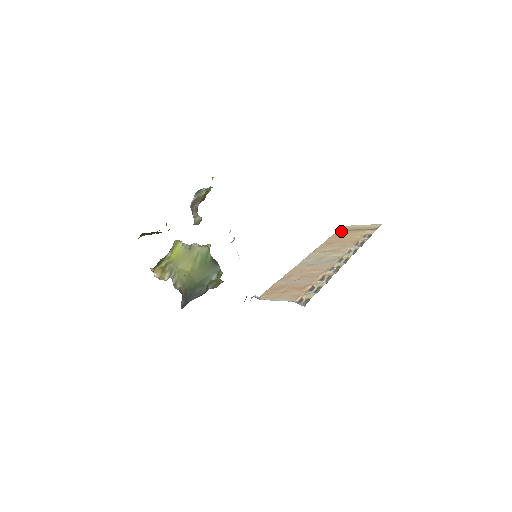
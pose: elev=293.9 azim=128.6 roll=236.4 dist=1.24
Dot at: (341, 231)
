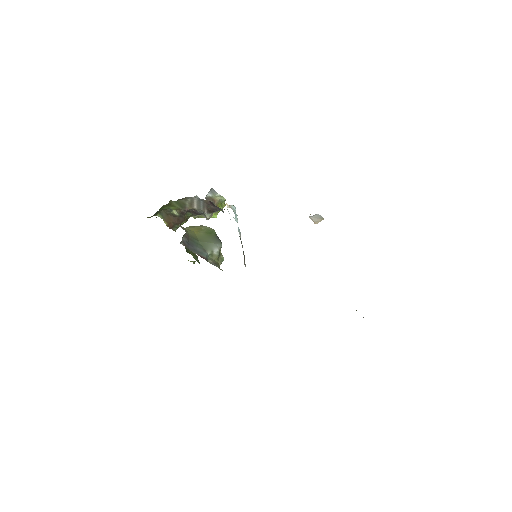
Dot at: occluded
